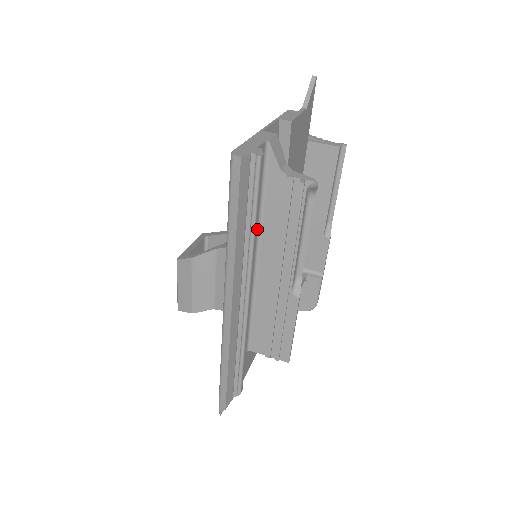
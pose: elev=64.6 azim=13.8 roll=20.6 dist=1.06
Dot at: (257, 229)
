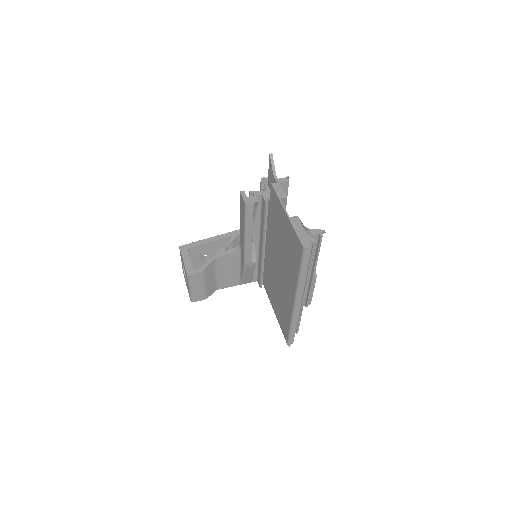
Dot at: occluded
